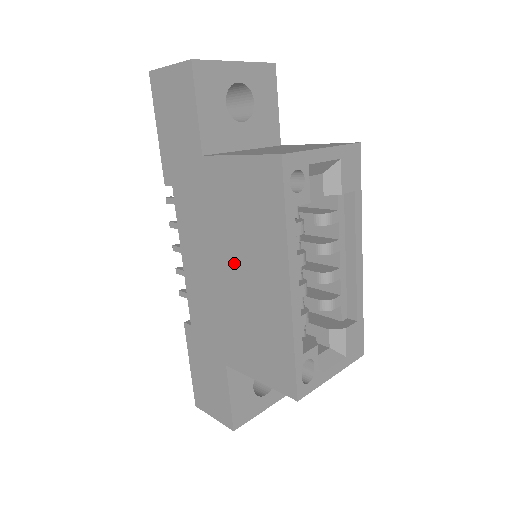
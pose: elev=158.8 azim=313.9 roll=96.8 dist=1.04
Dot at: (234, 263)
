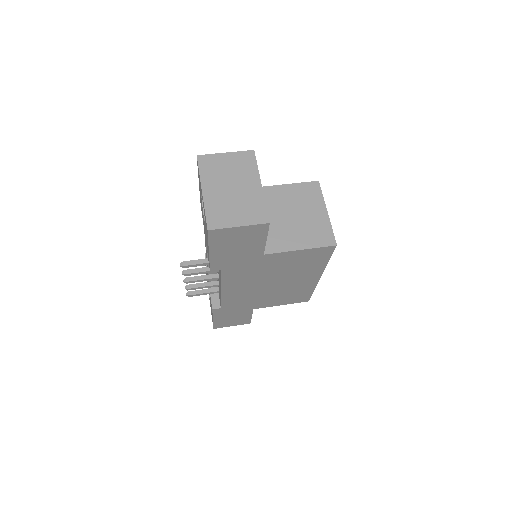
Dot at: (278, 281)
